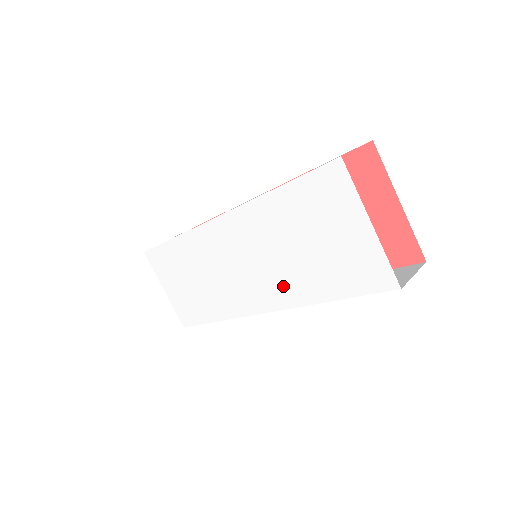
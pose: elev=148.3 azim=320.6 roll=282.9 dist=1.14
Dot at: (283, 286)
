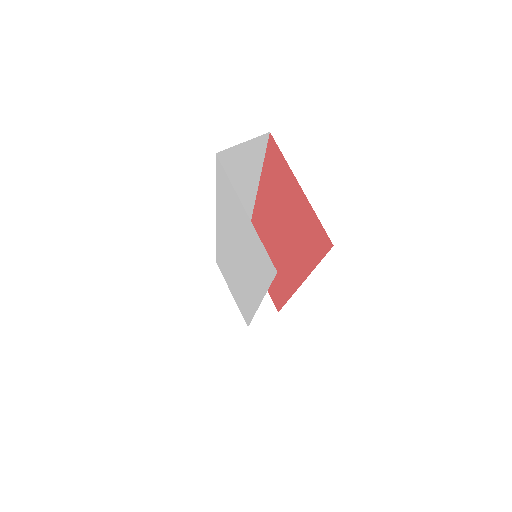
Dot at: (251, 280)
